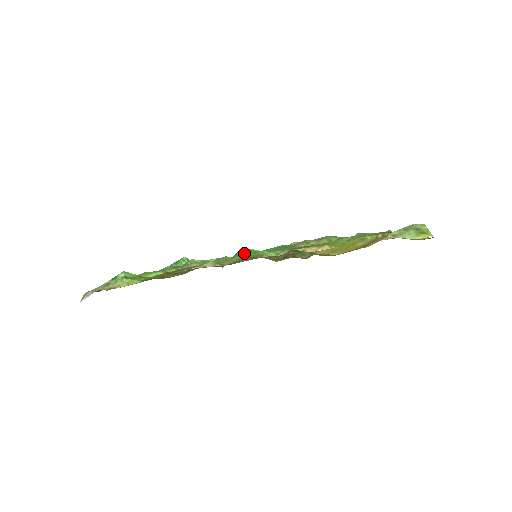
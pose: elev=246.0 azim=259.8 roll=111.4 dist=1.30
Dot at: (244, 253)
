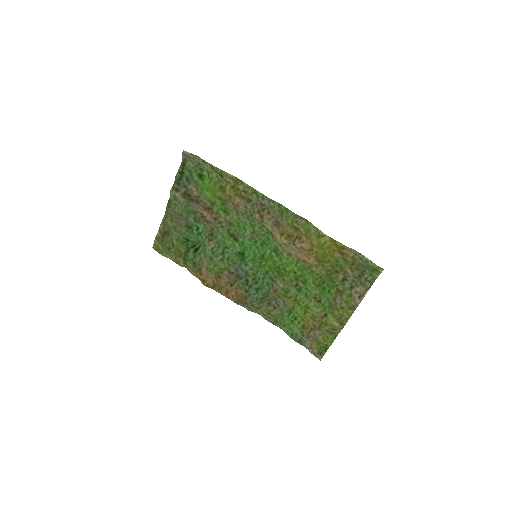
Dot at: (251, 249)
